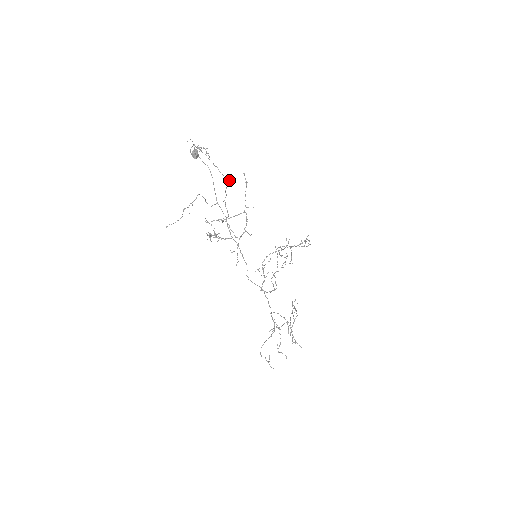
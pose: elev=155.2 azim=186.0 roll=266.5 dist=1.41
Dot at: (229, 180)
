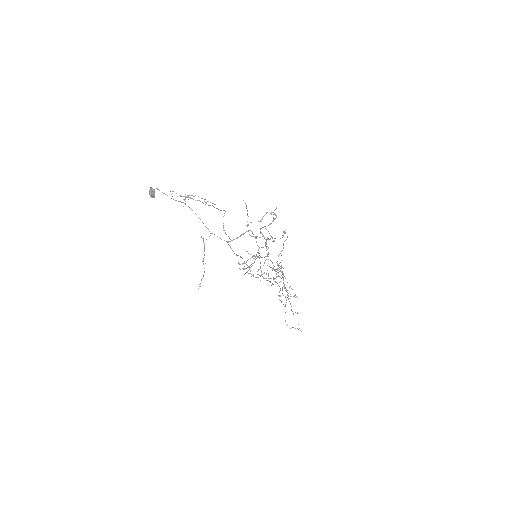
Dot at: (225, 211)
